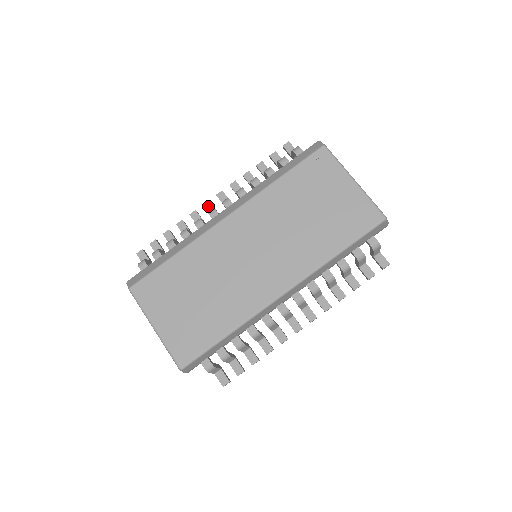
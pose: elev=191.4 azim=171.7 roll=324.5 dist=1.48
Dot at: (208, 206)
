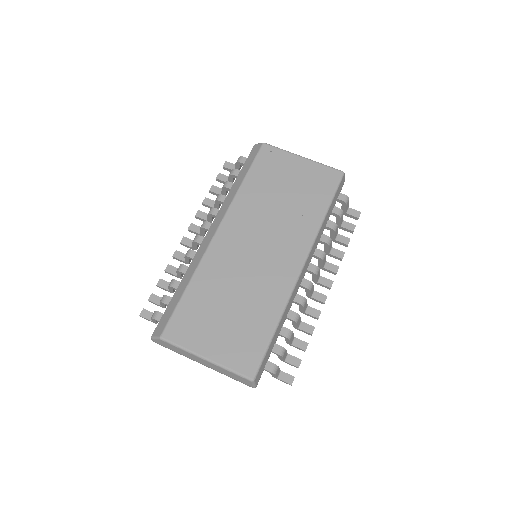
Dot at: (186, 241)
